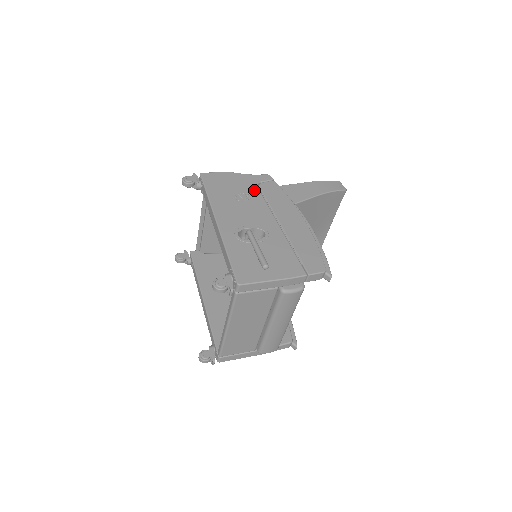
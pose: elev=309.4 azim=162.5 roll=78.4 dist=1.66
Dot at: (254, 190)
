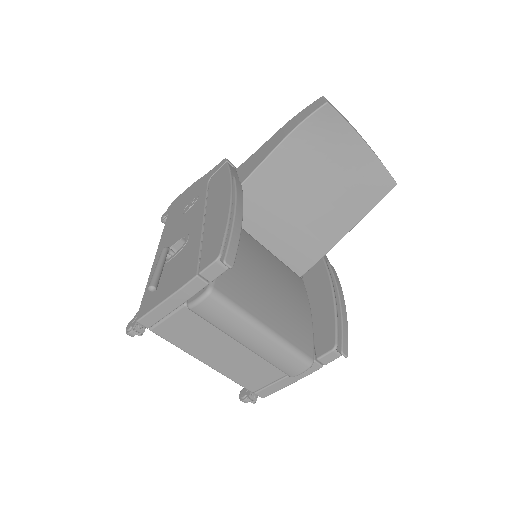
Dot at: (202, 190)
